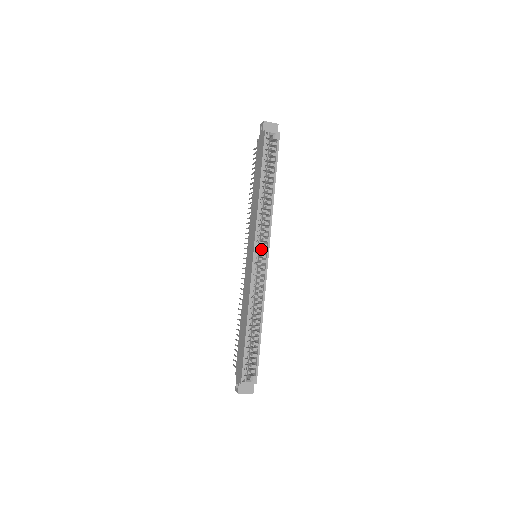
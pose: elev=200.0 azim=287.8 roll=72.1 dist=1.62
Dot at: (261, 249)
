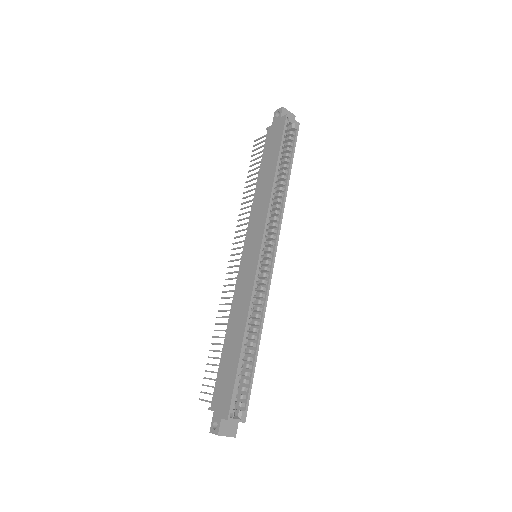
Dot at: occluded
